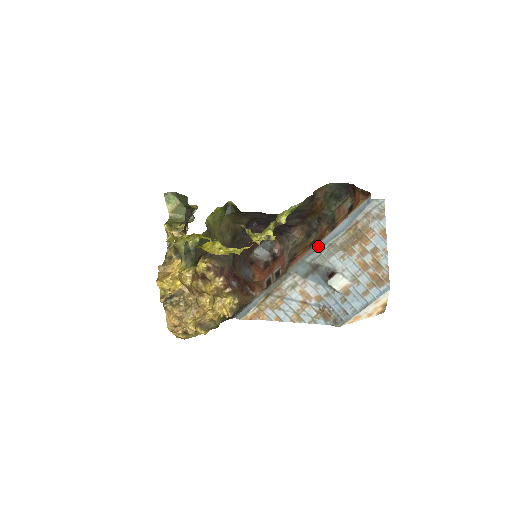
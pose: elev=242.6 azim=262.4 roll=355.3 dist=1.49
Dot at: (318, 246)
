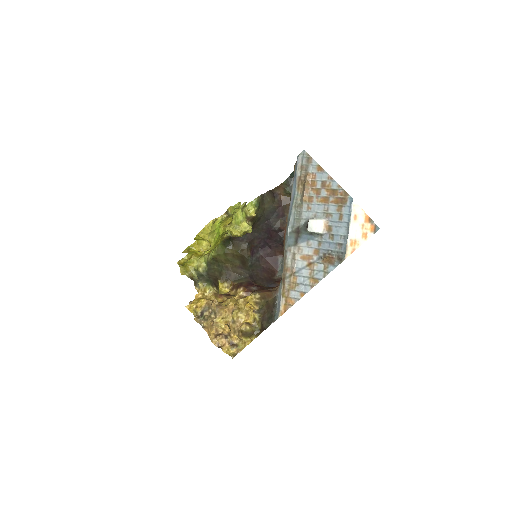
Dot at: (289, 215)
